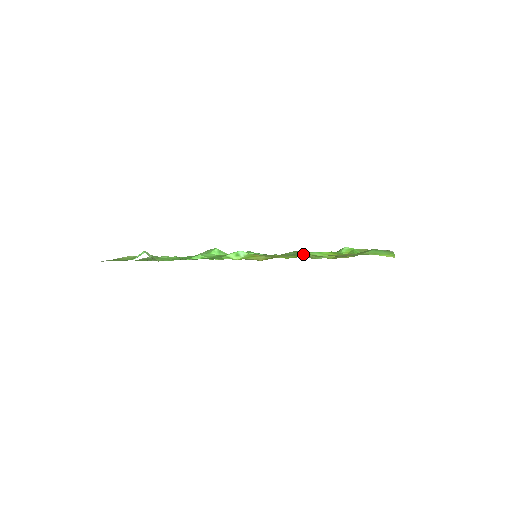
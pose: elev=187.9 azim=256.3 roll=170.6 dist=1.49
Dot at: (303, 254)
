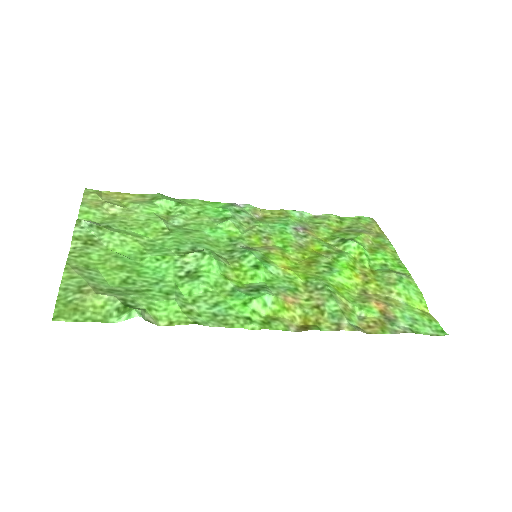
Dot at: (343, 308)
